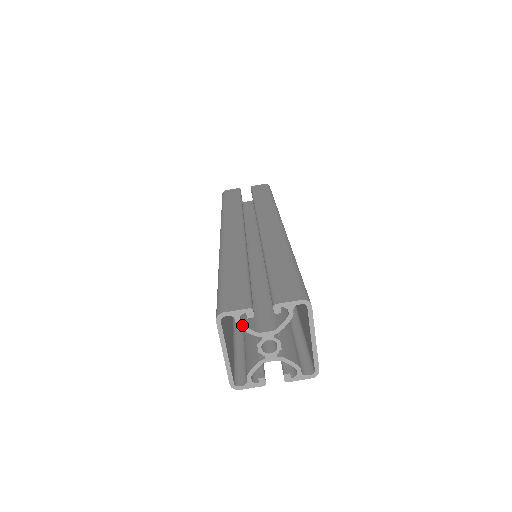
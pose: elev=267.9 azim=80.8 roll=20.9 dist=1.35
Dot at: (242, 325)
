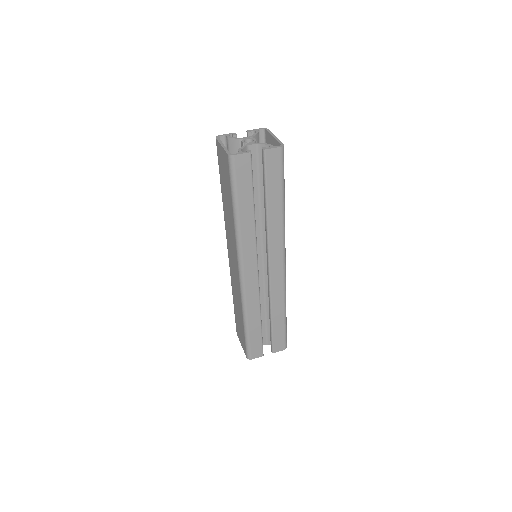
Dot at: (231, 137)
